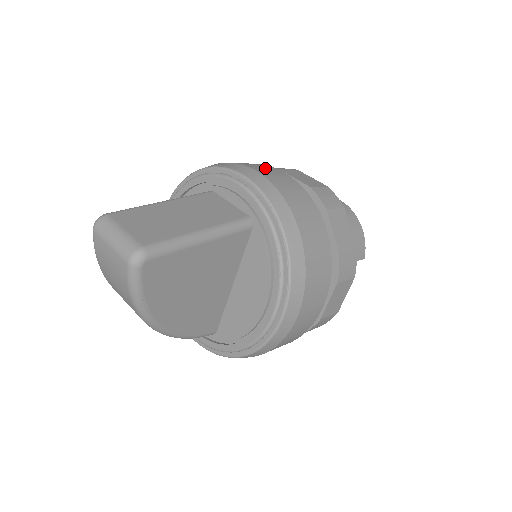
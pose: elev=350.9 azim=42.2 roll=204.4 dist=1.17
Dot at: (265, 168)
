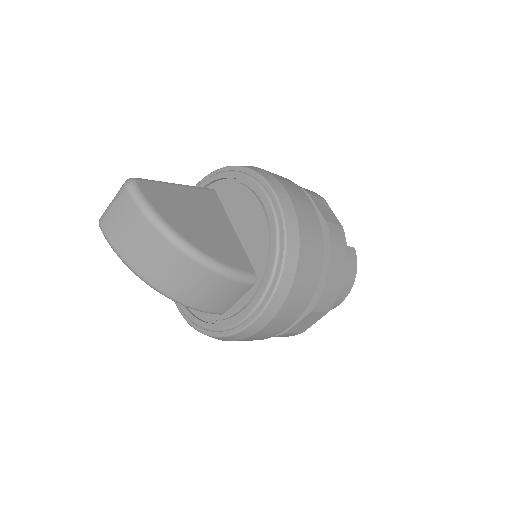
Dot at: occluded
